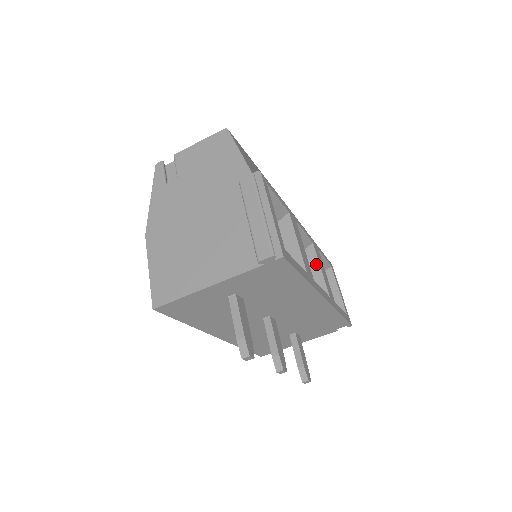
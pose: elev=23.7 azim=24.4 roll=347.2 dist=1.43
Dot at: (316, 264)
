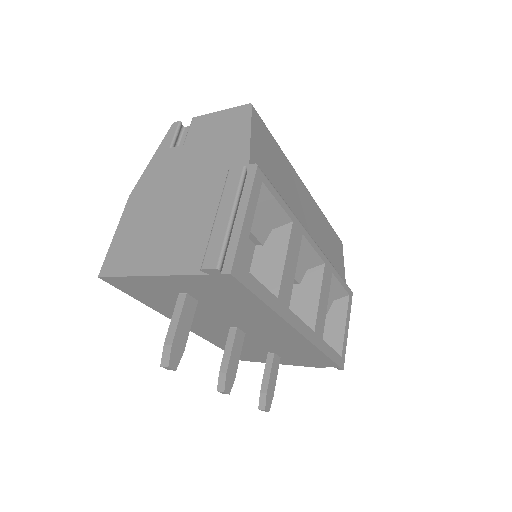
Dot at: (317, 289)
